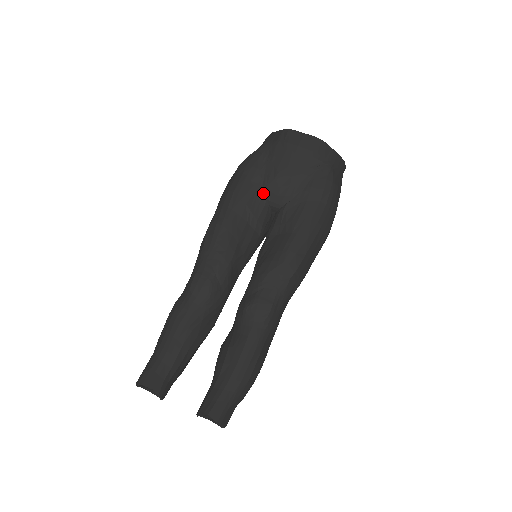
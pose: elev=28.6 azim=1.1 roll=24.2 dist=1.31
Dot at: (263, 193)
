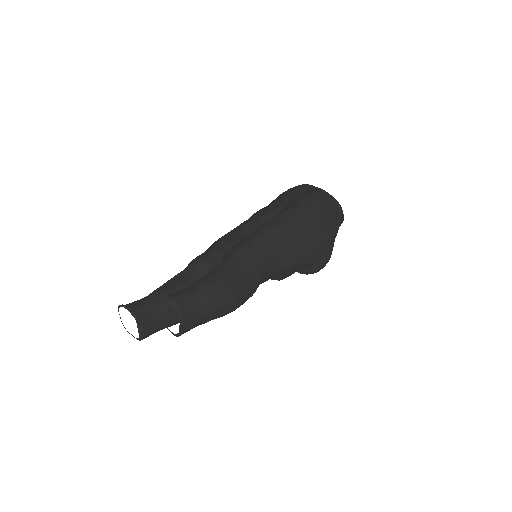
Dot at: (261, 218)
